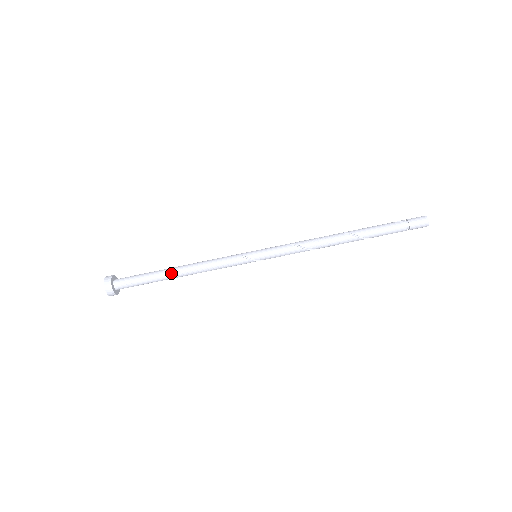
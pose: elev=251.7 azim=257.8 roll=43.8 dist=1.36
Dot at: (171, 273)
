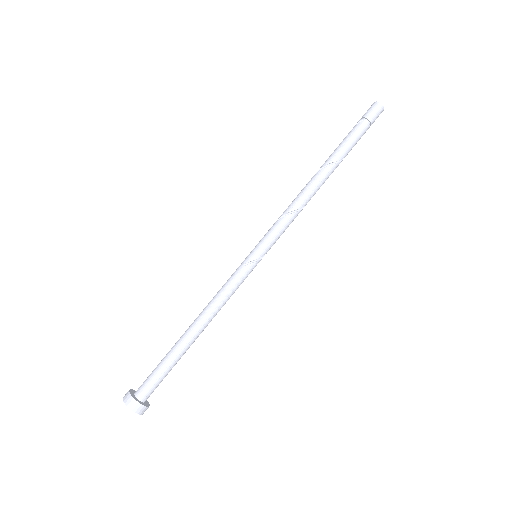
Dot at: (187, 338)
